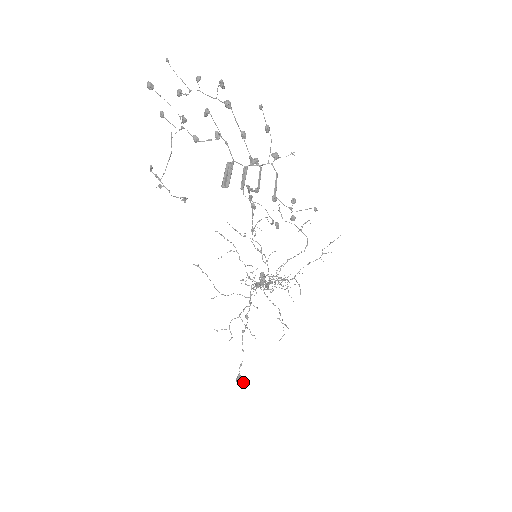
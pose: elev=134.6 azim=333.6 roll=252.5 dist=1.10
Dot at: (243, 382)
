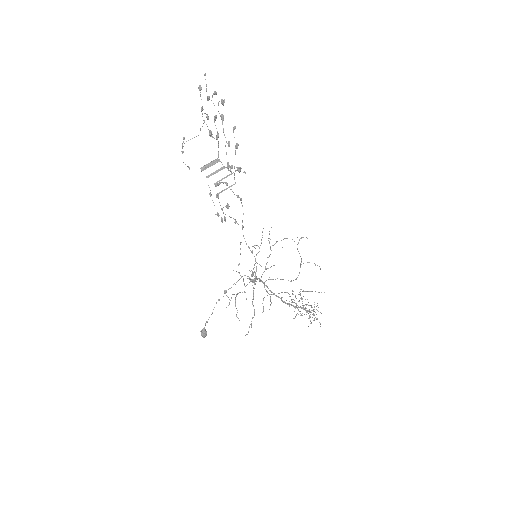
Dot at: (203, 335)
